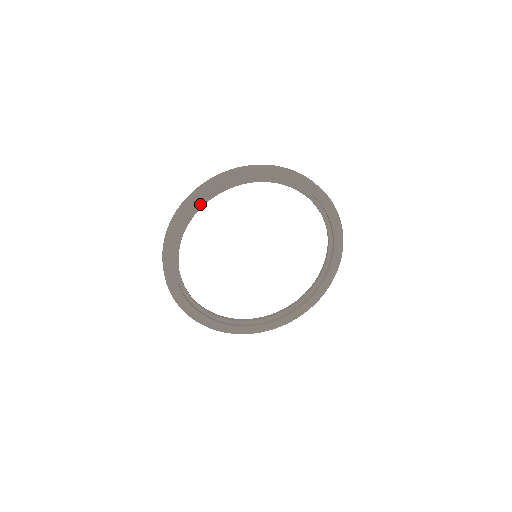
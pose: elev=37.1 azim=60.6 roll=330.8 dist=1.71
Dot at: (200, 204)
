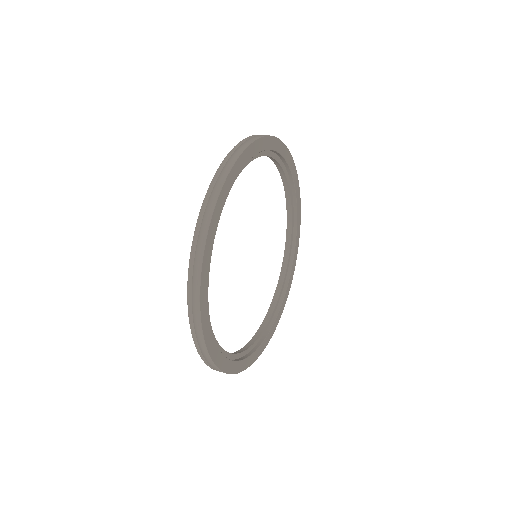
Dot at: occluded
